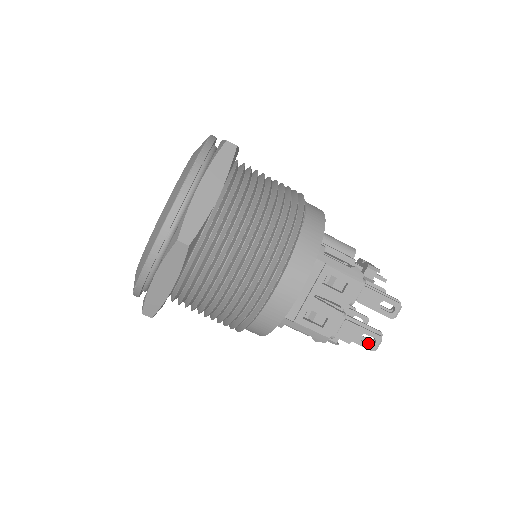
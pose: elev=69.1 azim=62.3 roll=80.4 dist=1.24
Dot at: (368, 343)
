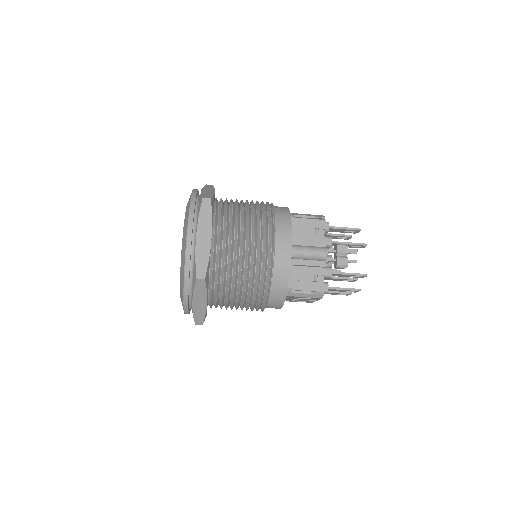
Dot at: (349, 281)
